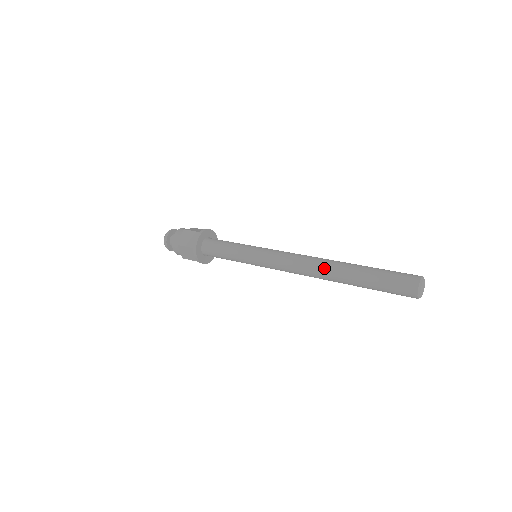
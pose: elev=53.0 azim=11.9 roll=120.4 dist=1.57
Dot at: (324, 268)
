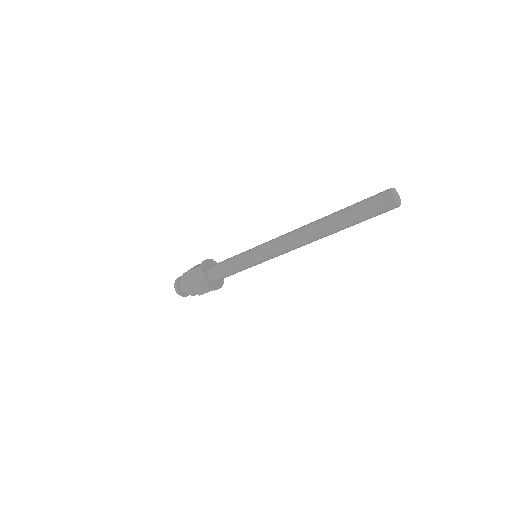
Dot at: (313, 222)
